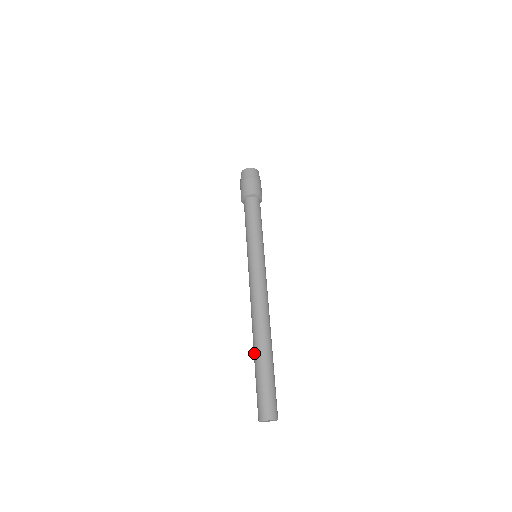
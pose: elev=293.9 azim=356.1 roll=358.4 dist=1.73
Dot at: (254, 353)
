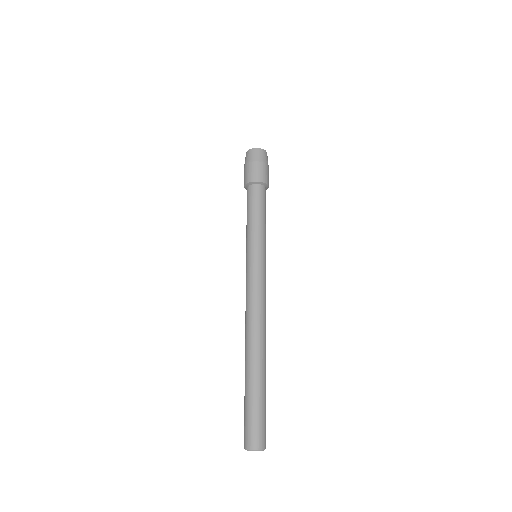
Dot at: occluded
